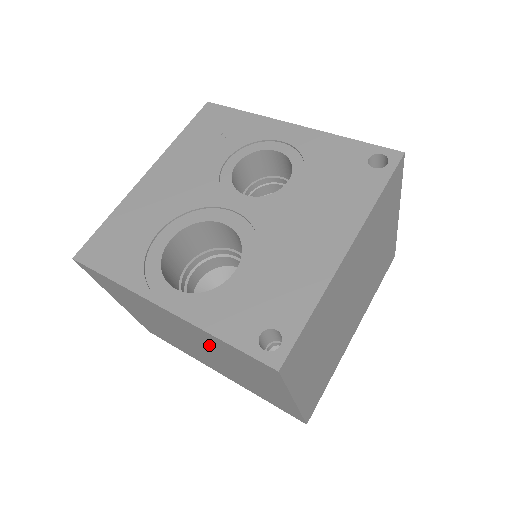
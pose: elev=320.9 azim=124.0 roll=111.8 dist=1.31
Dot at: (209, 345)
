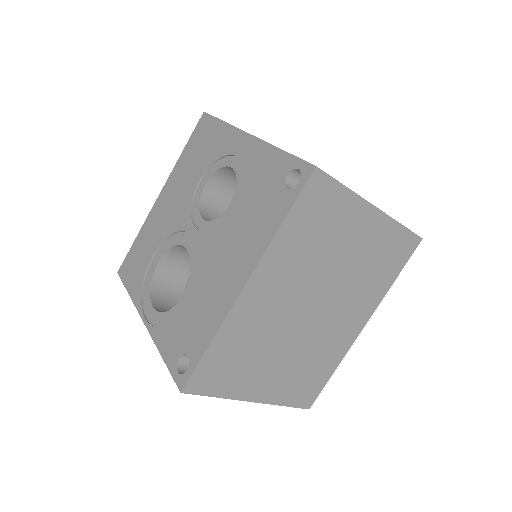
Dot at: occluded
